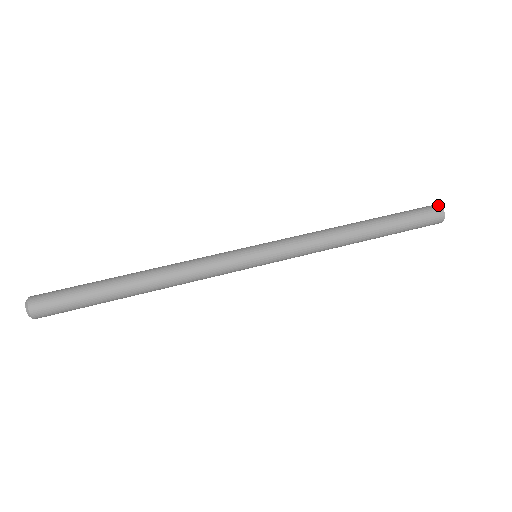
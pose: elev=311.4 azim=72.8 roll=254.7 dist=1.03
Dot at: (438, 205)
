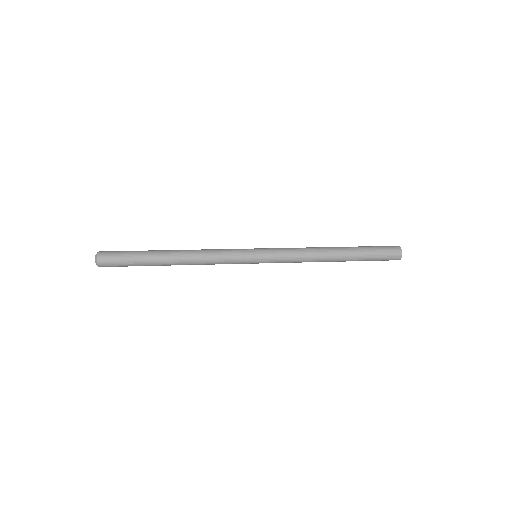
Dot at: (396, 246)
